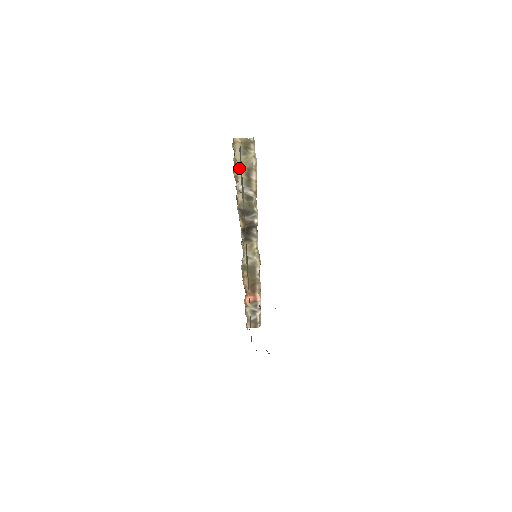
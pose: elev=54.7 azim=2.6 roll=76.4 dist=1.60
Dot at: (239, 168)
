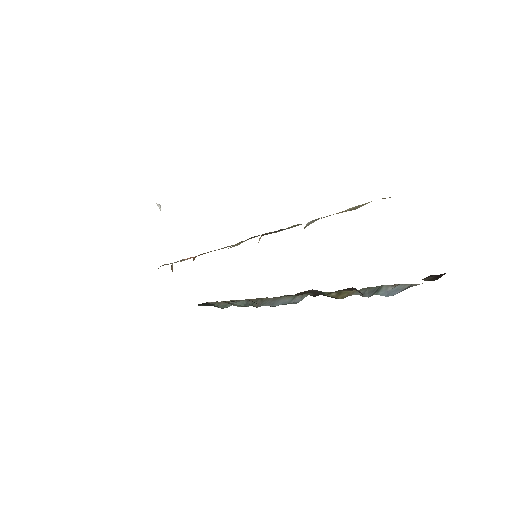
Dot at: occluded
